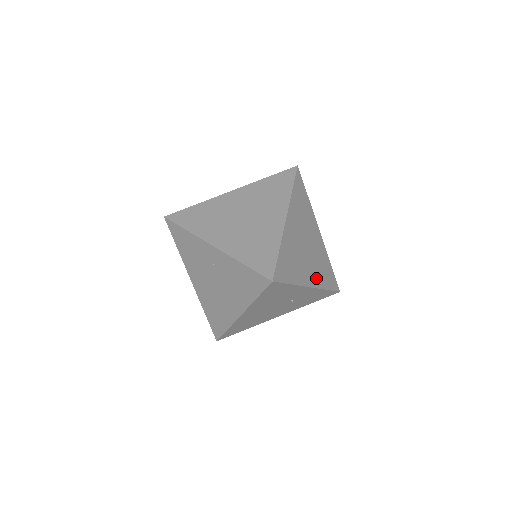
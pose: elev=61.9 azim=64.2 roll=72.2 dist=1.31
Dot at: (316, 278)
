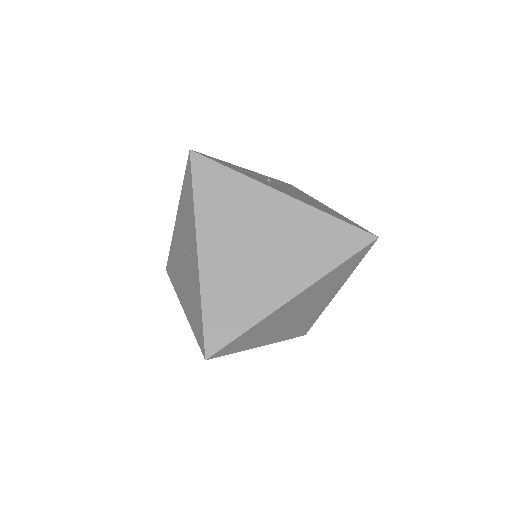
Dot at: (281, 335)
